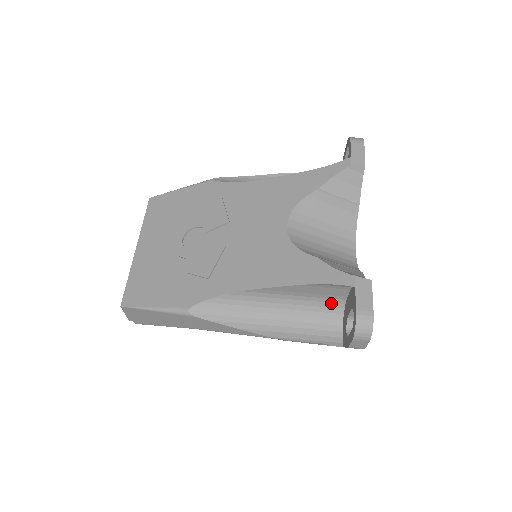
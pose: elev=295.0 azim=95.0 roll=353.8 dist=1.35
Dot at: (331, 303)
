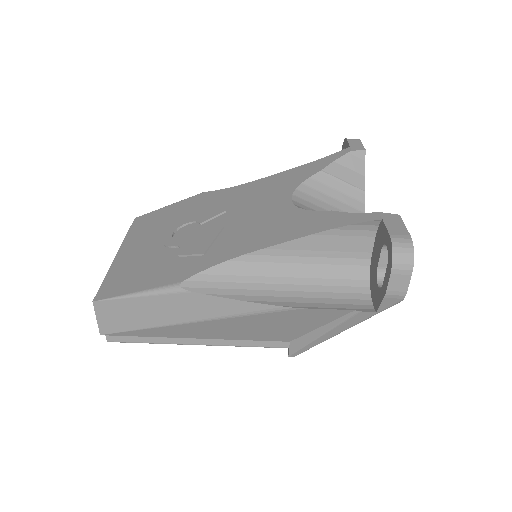
Dot at: (353, 266)
